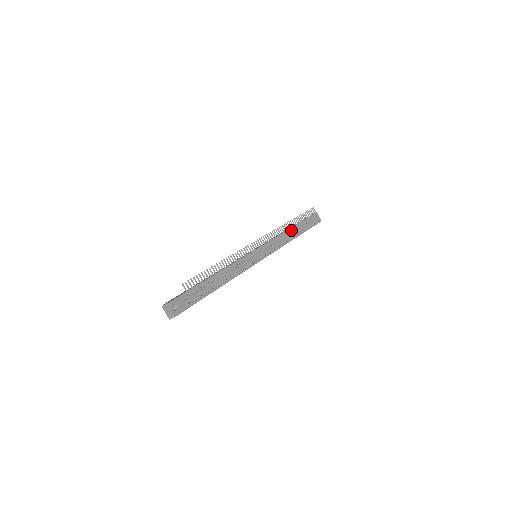
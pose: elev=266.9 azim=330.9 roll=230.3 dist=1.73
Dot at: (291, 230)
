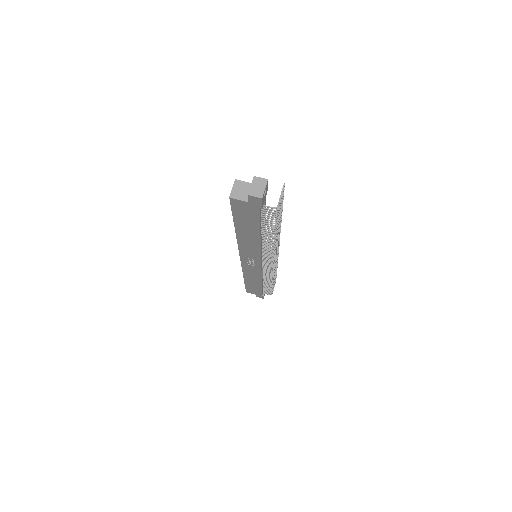
Dot at: occluded
